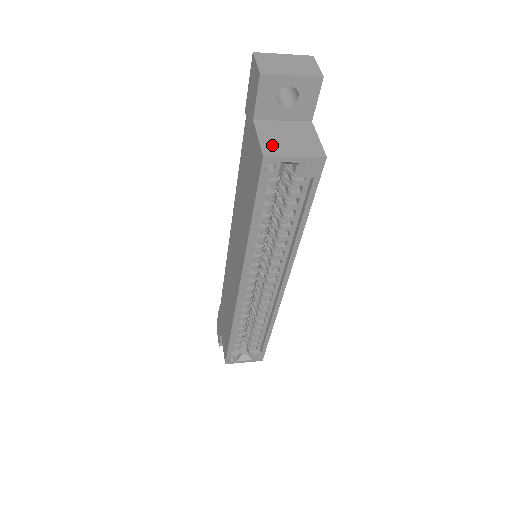
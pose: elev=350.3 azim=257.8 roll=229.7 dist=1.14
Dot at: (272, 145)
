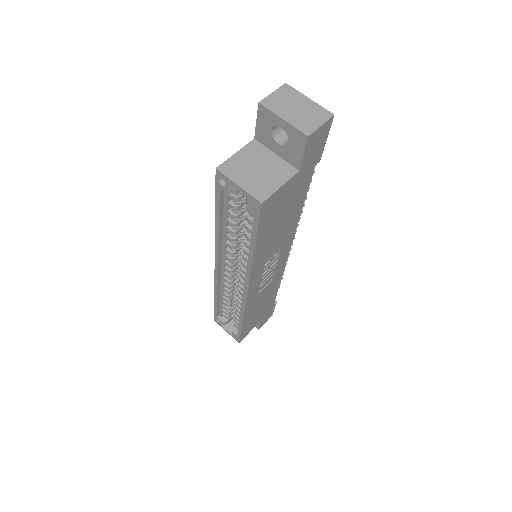
Dot at: (236, 165)
